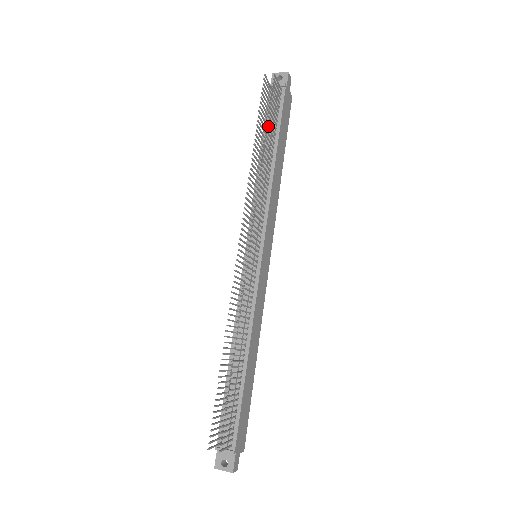
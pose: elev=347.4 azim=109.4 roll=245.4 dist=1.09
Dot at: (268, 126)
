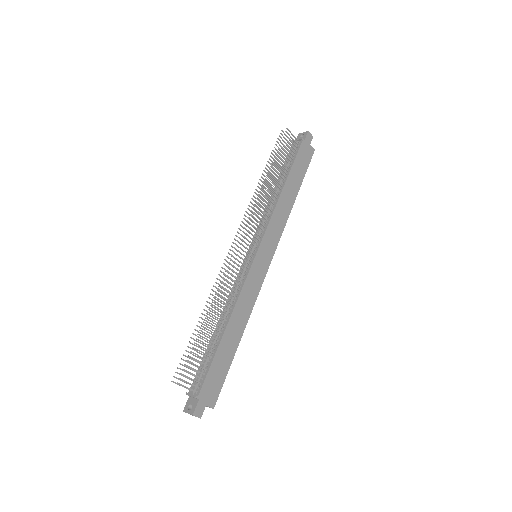
Dot at: (275, 162)
